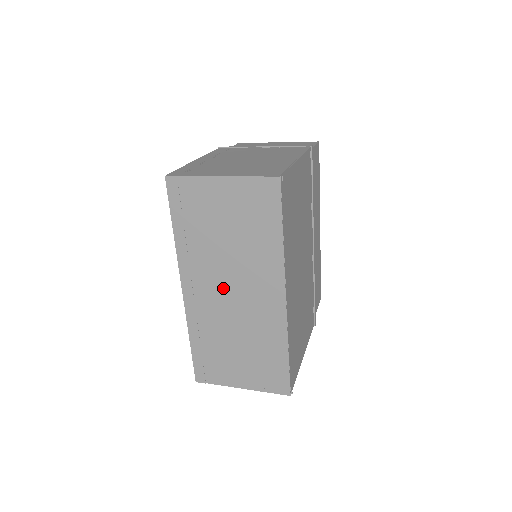
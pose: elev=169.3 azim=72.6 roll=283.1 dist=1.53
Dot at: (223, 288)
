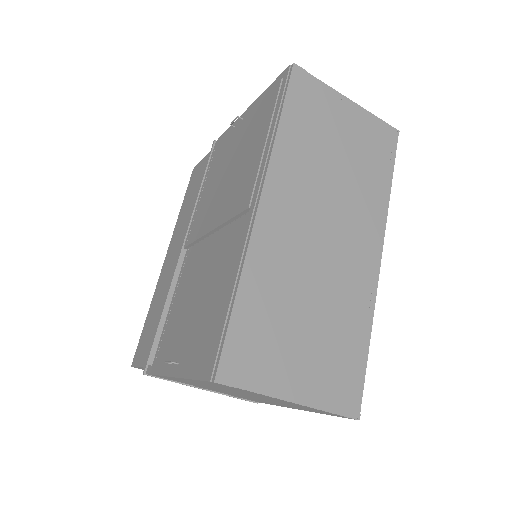
Dot at: (316, 220)
